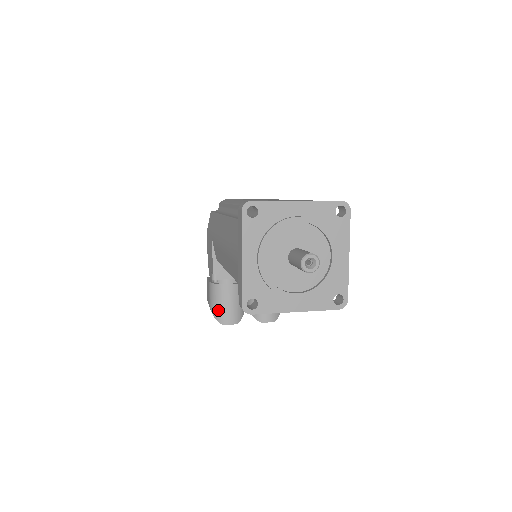
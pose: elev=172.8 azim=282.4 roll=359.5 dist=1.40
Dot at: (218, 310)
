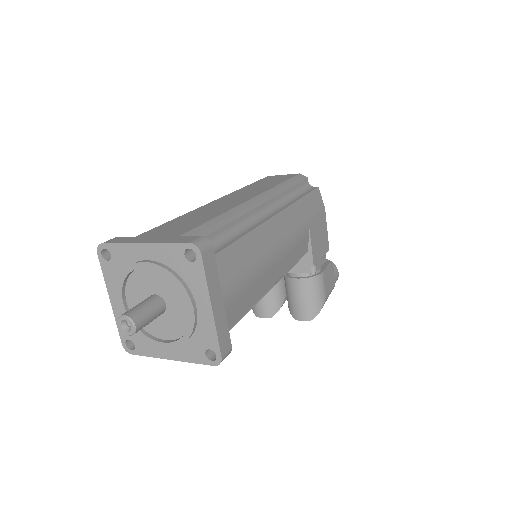
Dot at: occluded
